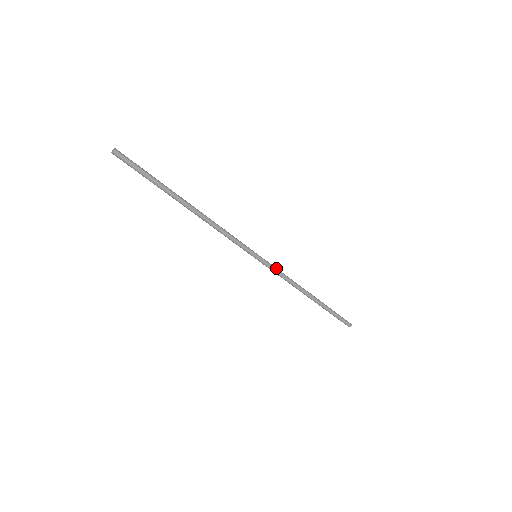
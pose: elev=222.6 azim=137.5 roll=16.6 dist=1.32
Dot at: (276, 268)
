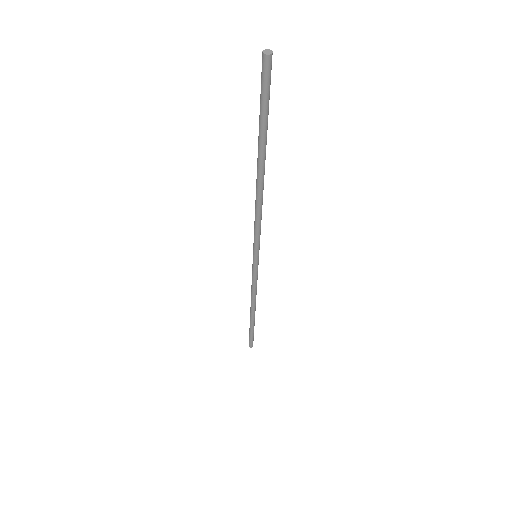
Dot at: (257, 277)
